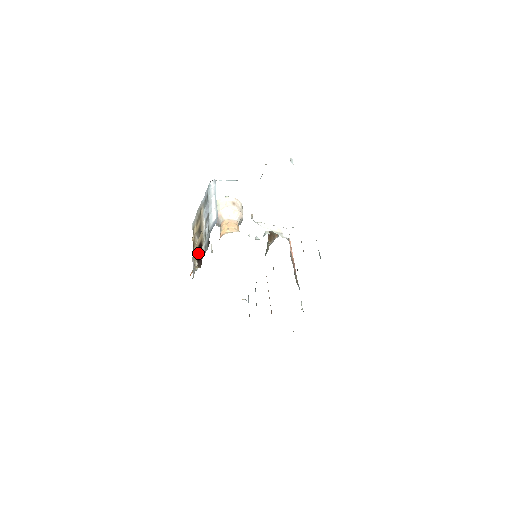
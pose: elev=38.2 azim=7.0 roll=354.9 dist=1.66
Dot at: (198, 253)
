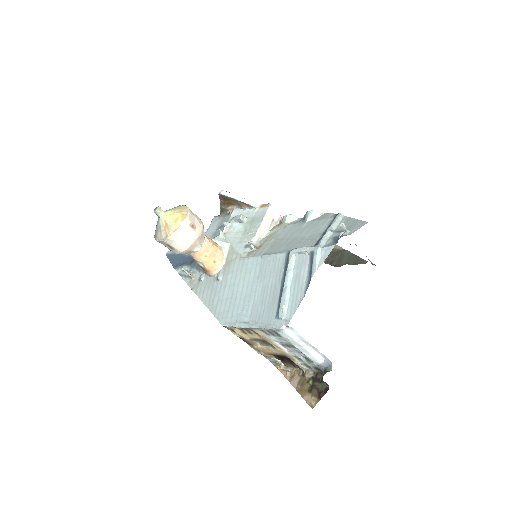
Dot at: (277, 357)
